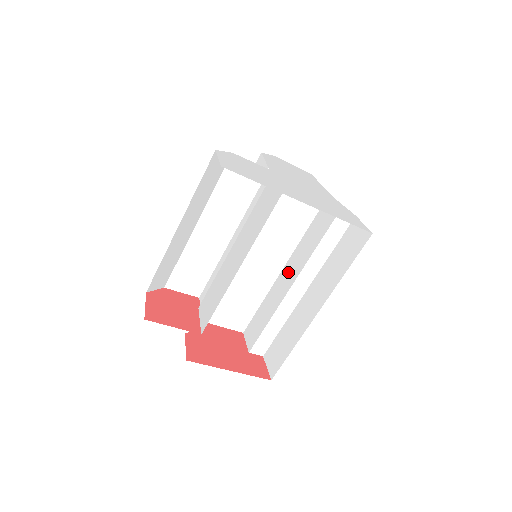
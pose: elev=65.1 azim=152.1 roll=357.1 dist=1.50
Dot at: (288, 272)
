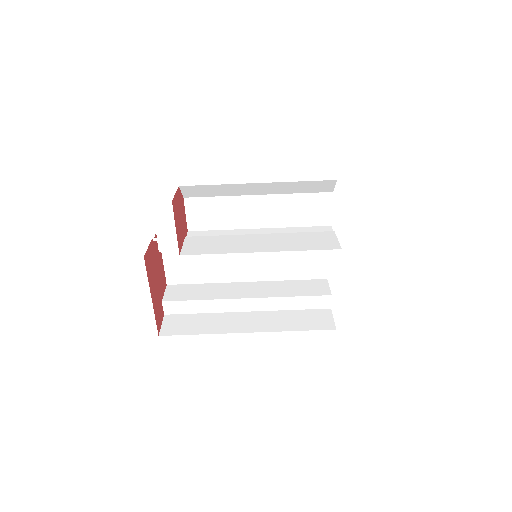
Dot at: (251, 288)
